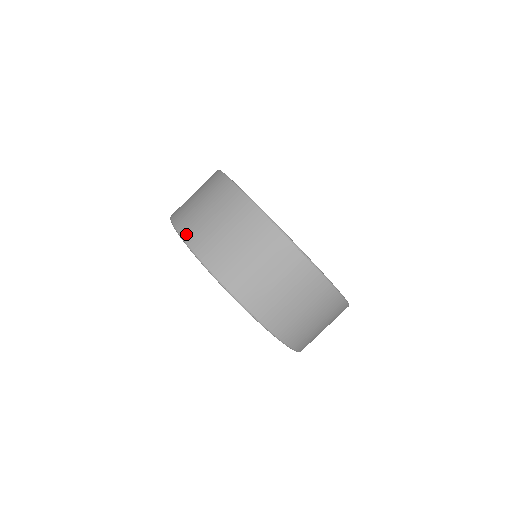
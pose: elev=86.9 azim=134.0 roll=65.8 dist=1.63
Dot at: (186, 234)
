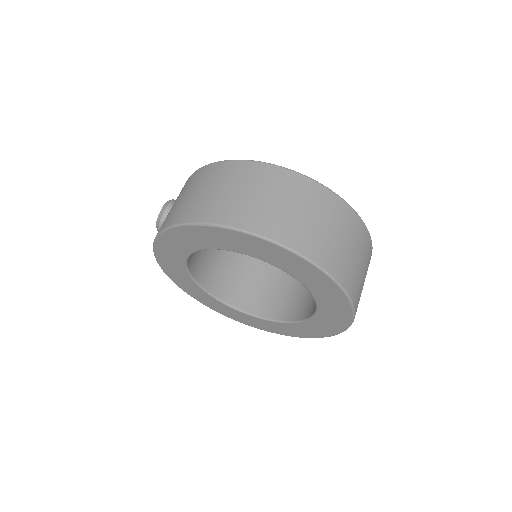
Dot at: (241, 223)
